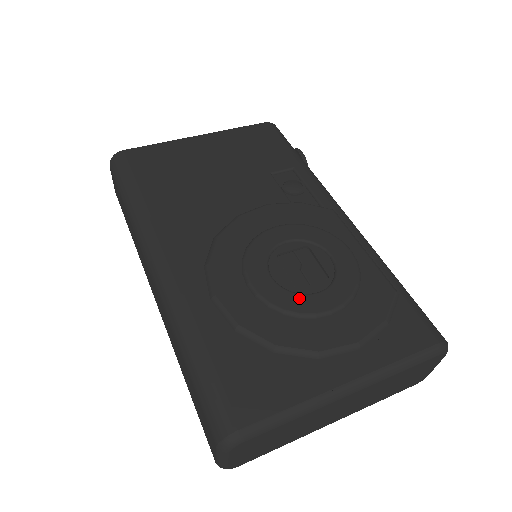
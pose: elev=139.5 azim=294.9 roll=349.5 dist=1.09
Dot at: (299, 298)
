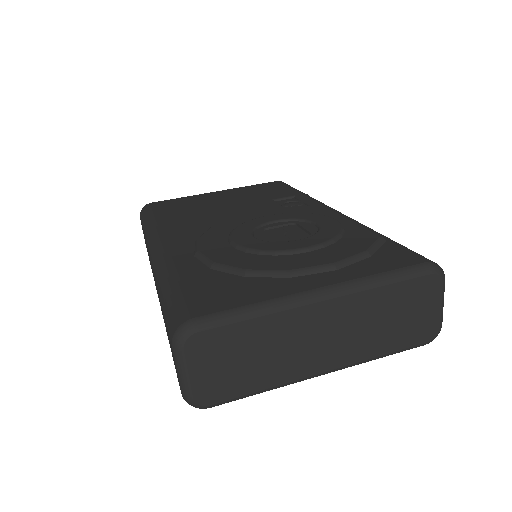
Dot at: (277, 243)
